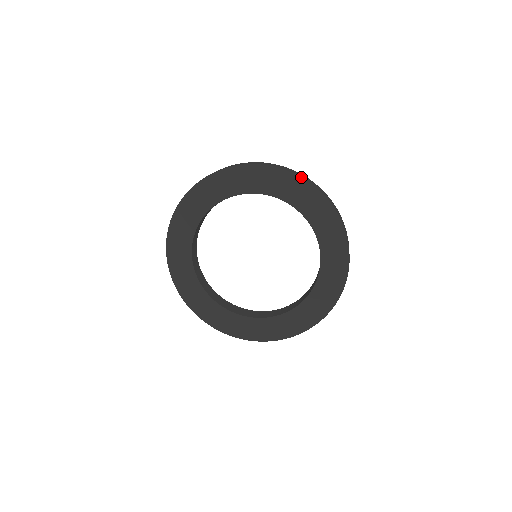
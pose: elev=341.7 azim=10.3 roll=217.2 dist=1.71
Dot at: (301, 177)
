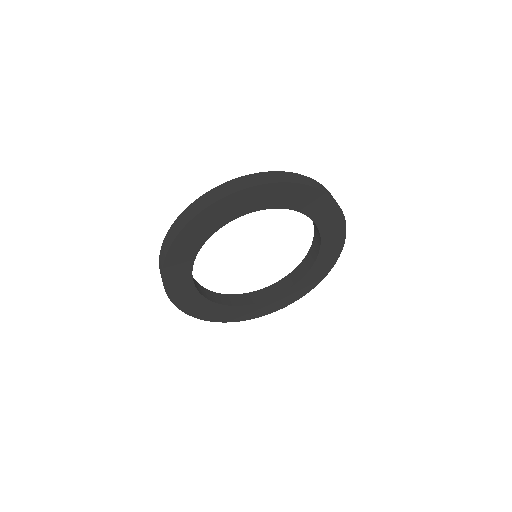
Dot at: (284, 182)
